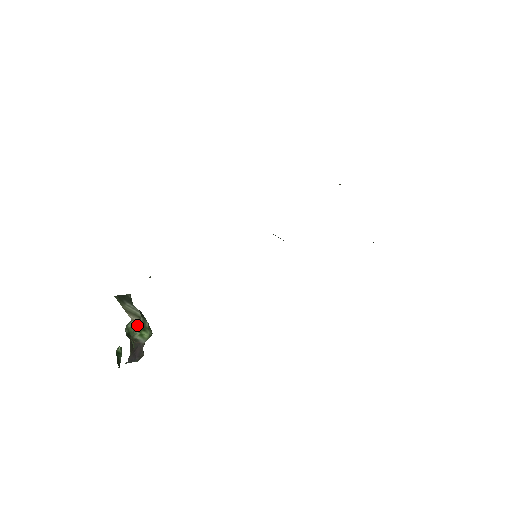
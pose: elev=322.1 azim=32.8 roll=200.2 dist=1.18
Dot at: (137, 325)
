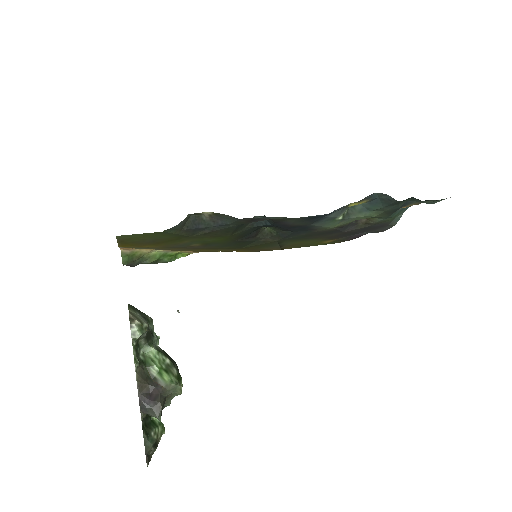
Dot at: (134, 325)
